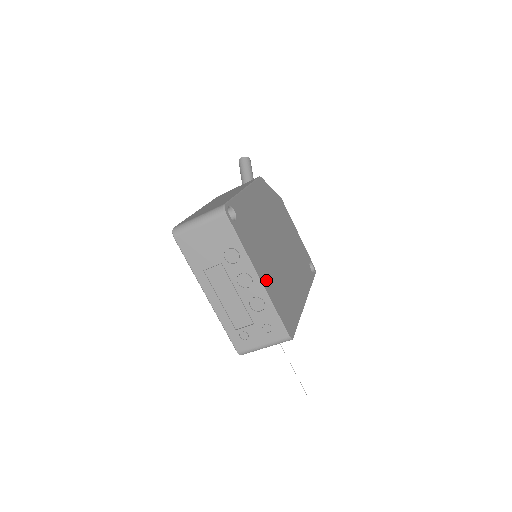
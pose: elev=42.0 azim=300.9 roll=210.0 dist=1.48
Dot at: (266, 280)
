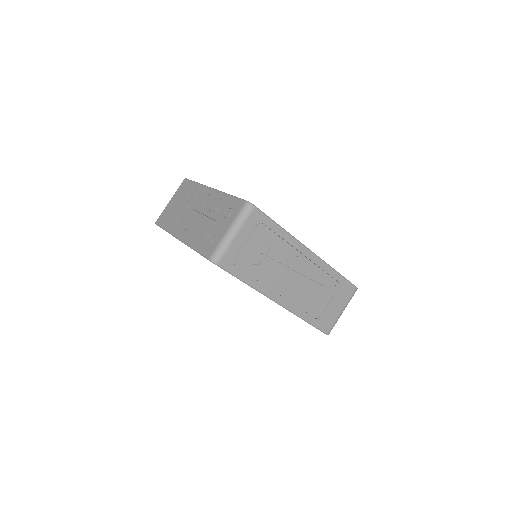
Dot at: occluded
